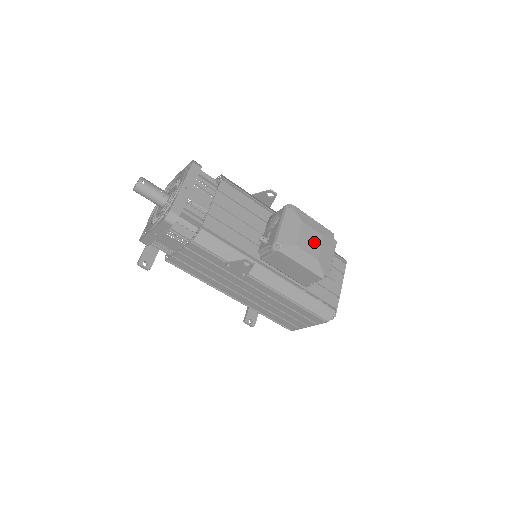
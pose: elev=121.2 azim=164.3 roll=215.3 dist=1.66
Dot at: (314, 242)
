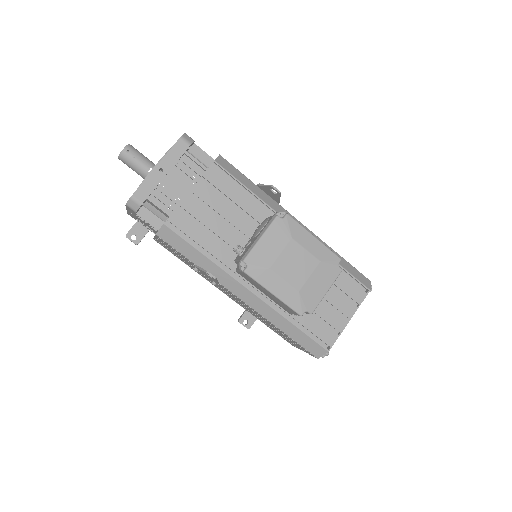
Dot at: (301, 268)
